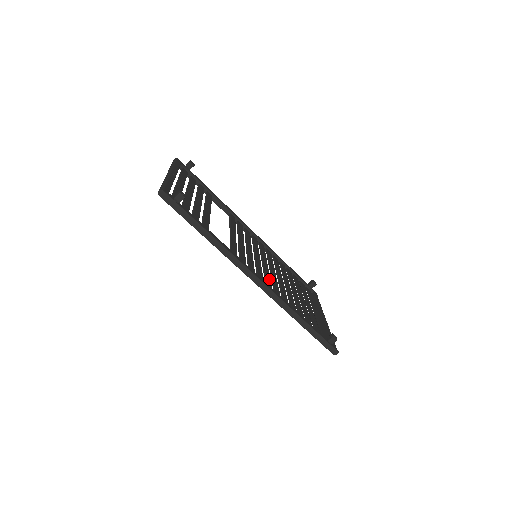
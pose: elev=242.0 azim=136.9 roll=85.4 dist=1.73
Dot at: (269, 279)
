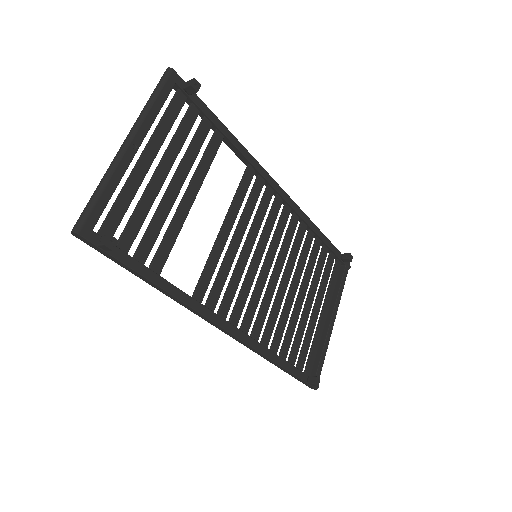
Dot at: (255, 305)
